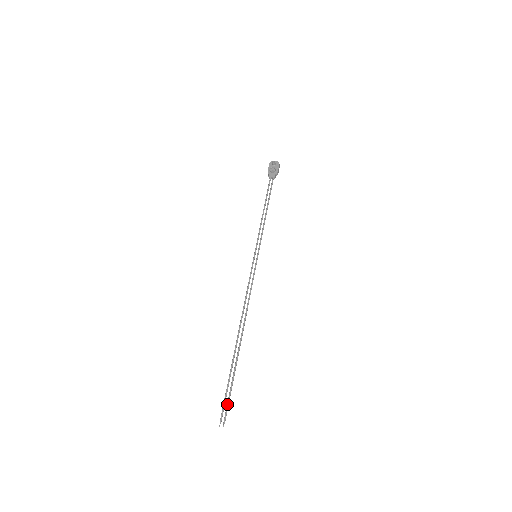
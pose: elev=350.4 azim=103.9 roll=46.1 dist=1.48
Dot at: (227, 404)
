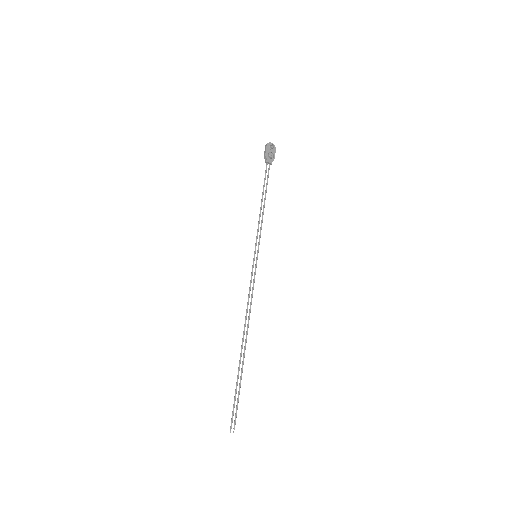
Dot at: (236, 411)
